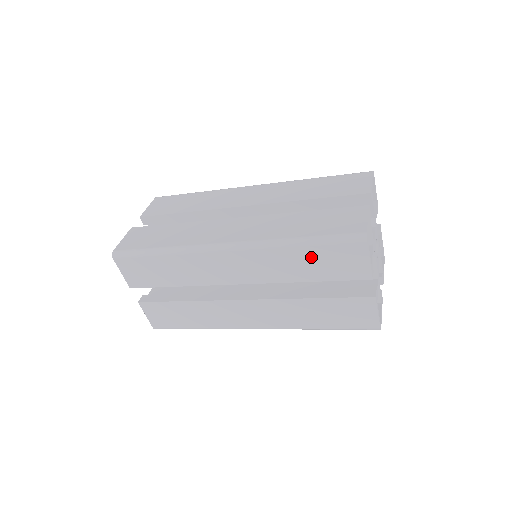
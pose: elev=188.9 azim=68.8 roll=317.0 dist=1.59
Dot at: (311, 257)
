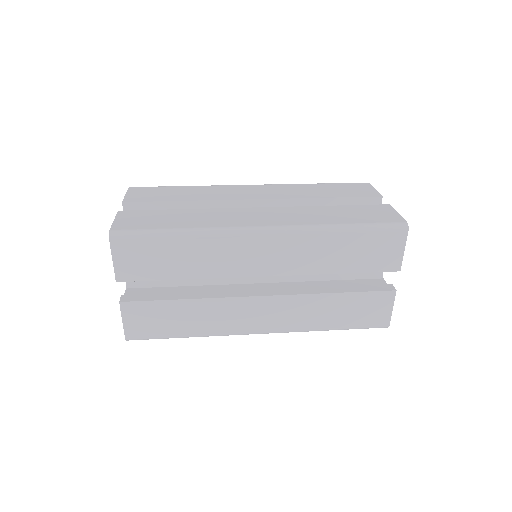
Dot at: (351, 245)
